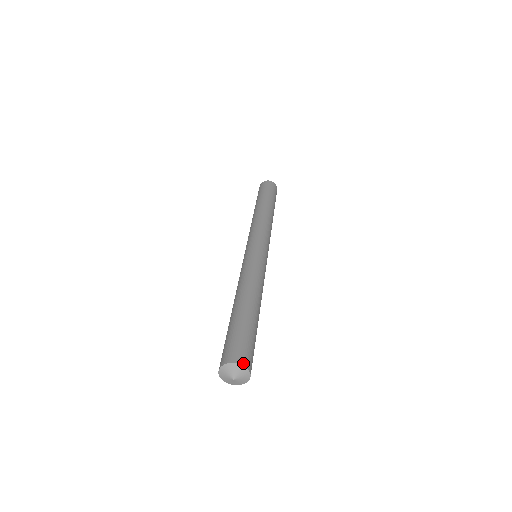
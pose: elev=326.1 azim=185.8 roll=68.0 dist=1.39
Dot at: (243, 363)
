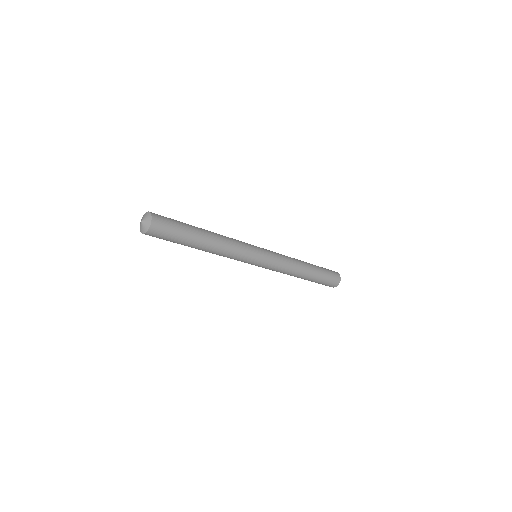
Dot at: (152, 213)
